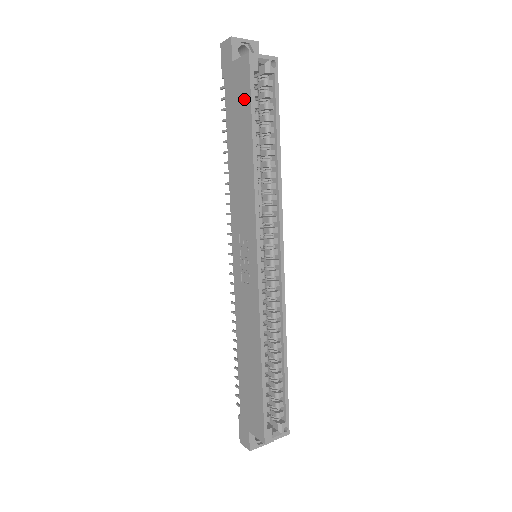
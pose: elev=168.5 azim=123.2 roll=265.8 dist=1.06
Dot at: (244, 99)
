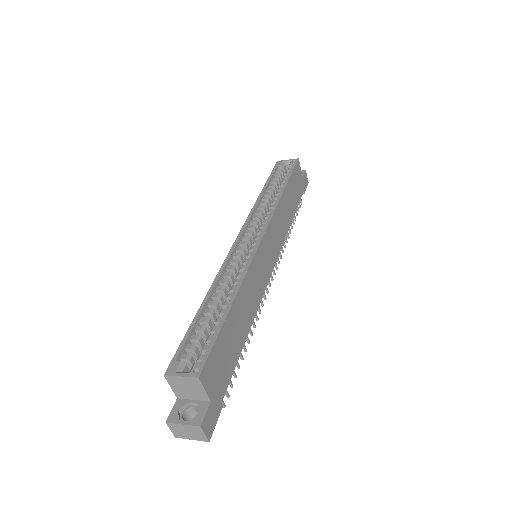
Dot at: occluded
